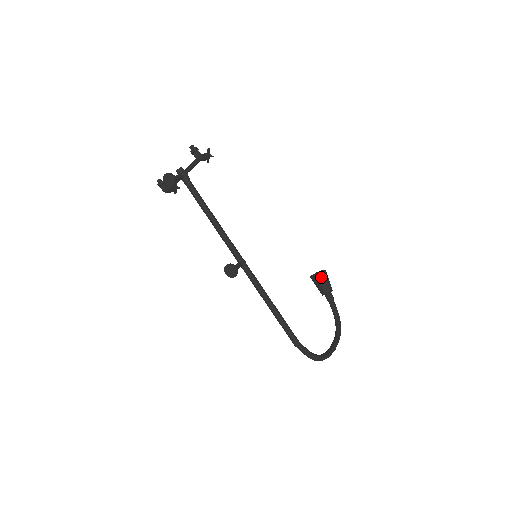
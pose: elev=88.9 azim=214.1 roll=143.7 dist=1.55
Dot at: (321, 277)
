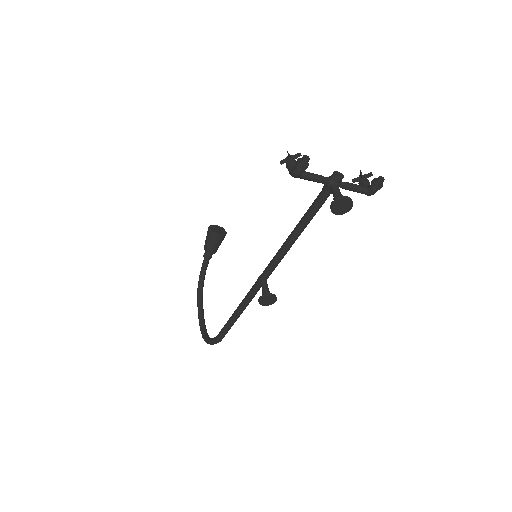
Dot at: occluded
